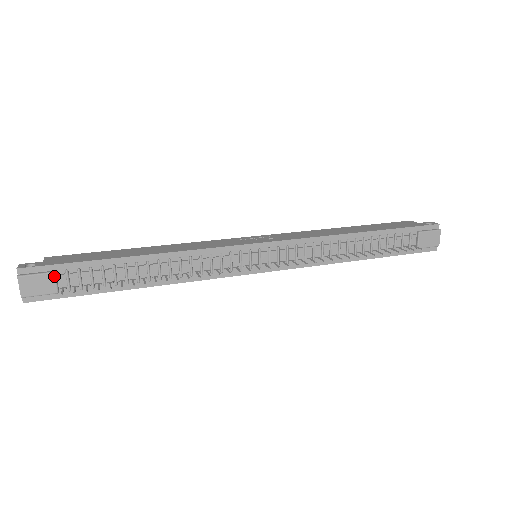
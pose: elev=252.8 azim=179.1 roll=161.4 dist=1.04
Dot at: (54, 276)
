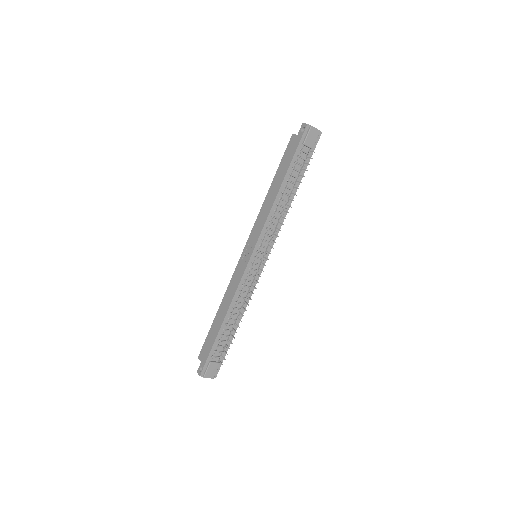
Dot at: (212, 363)
